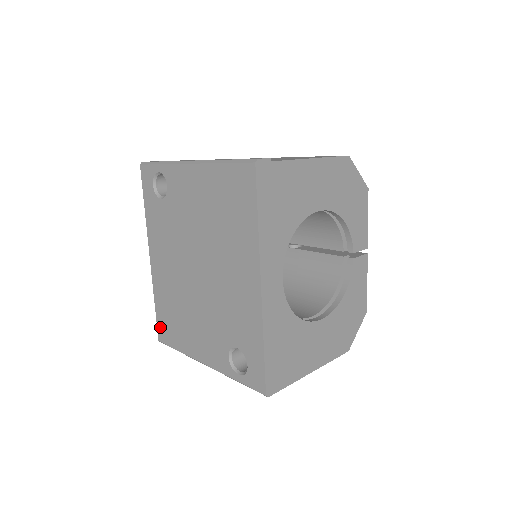
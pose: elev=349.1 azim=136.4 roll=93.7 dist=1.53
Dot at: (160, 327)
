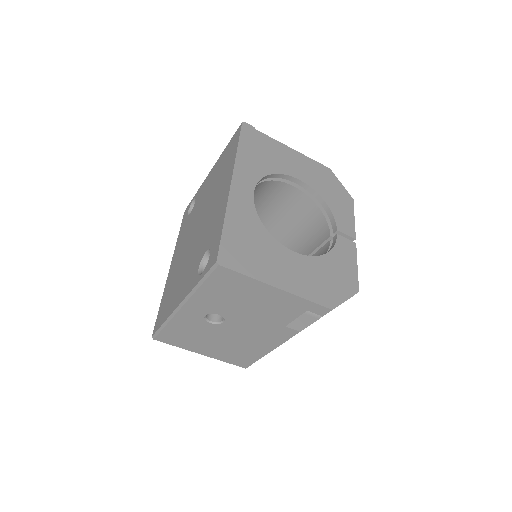
Dot at: (157, 320)
